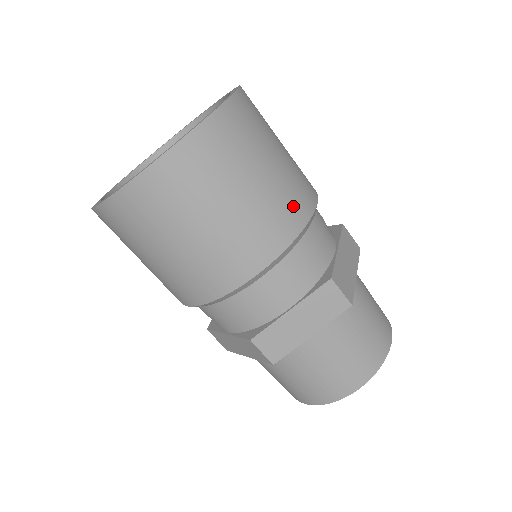
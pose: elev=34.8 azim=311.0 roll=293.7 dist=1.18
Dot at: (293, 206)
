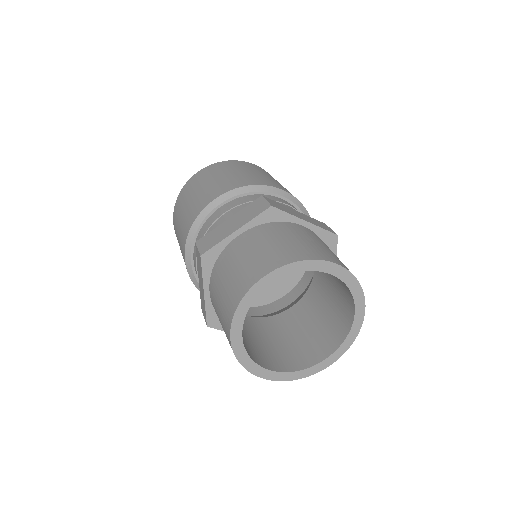
Dot at: (258, 180)
